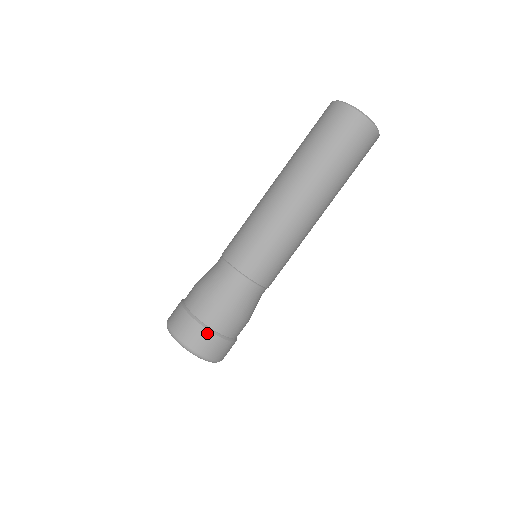
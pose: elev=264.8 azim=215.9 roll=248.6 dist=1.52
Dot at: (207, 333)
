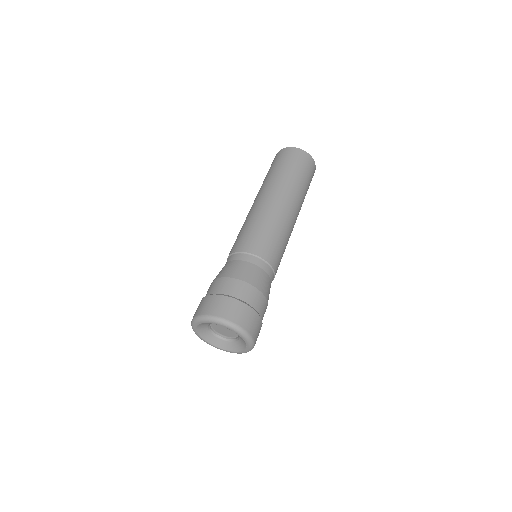
Dot at: (209, 297)
